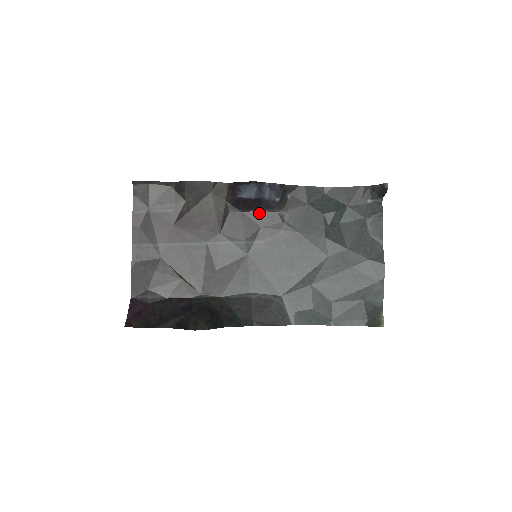
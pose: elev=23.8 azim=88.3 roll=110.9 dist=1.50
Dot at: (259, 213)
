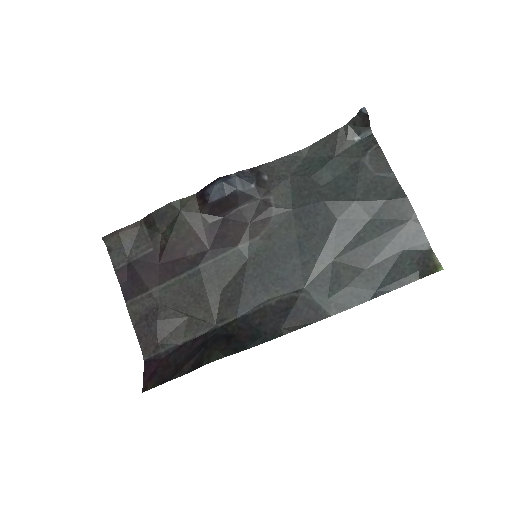
Dot at: (241, 210)
